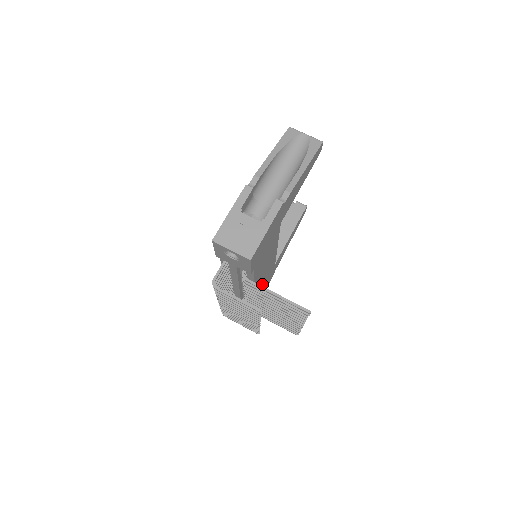
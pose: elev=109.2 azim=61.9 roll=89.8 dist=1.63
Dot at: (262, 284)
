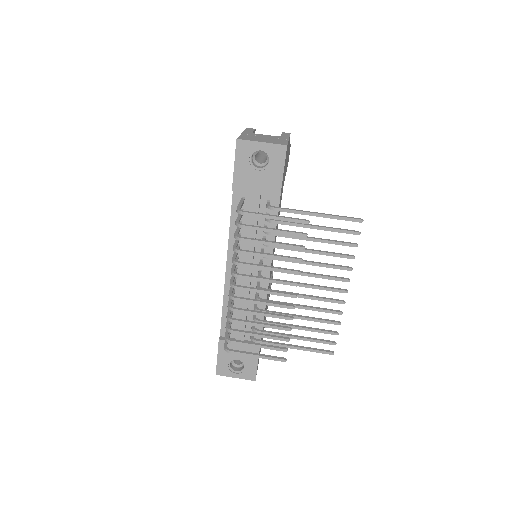
Dot at: occluded
